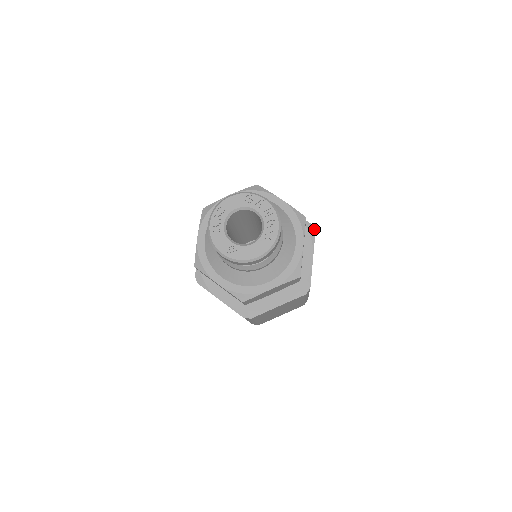
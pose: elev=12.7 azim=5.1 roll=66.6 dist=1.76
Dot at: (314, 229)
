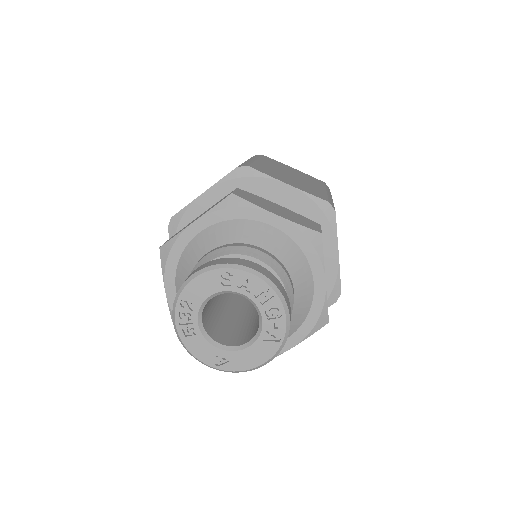
Dot at: (333, 208)
